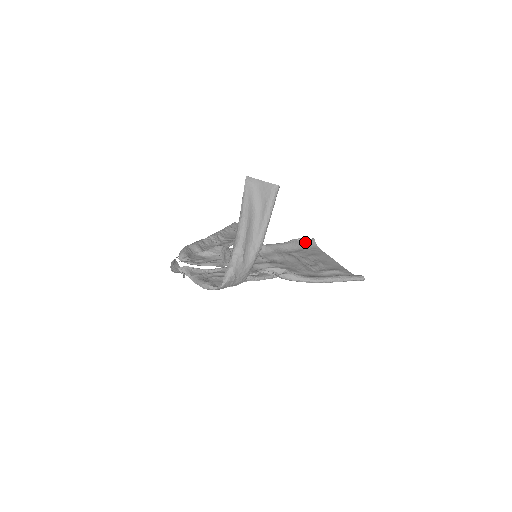
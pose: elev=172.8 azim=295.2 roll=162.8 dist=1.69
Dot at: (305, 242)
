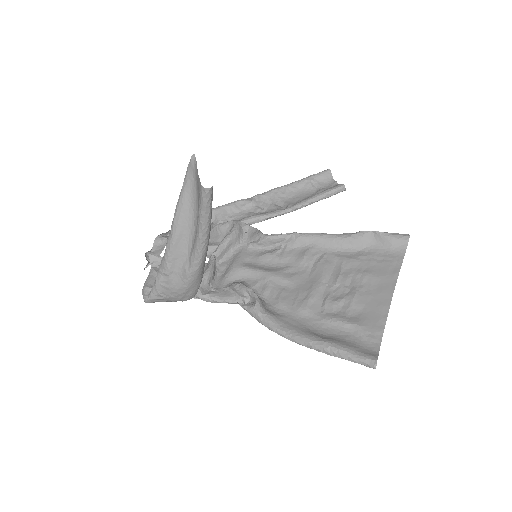
Dot at: (384, 240)
